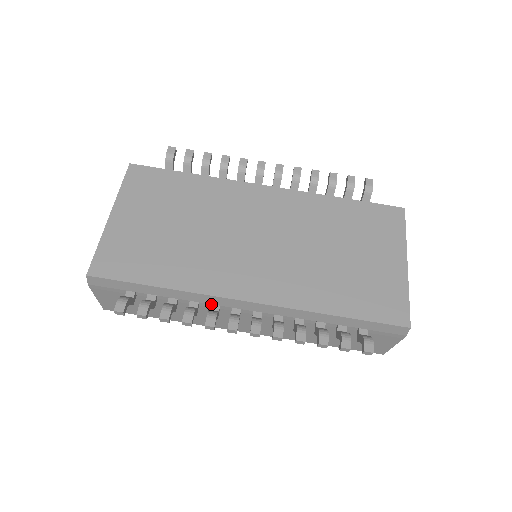
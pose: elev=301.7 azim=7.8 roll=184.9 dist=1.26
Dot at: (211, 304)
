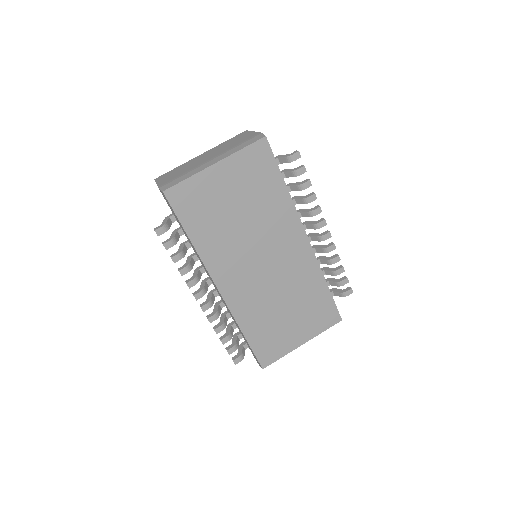
Dot at: (203, 267)
